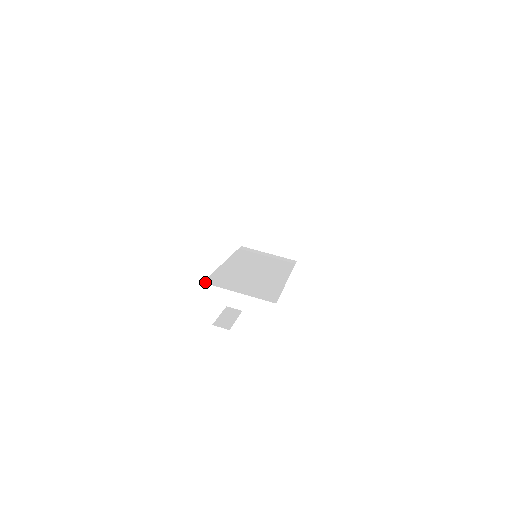
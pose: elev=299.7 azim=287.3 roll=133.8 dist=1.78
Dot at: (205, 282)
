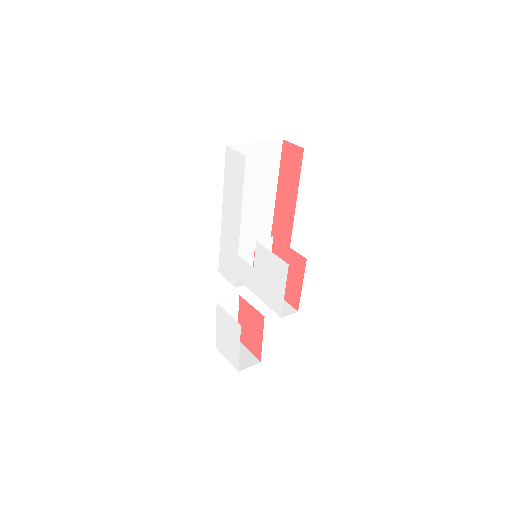
Dot at: occluded
